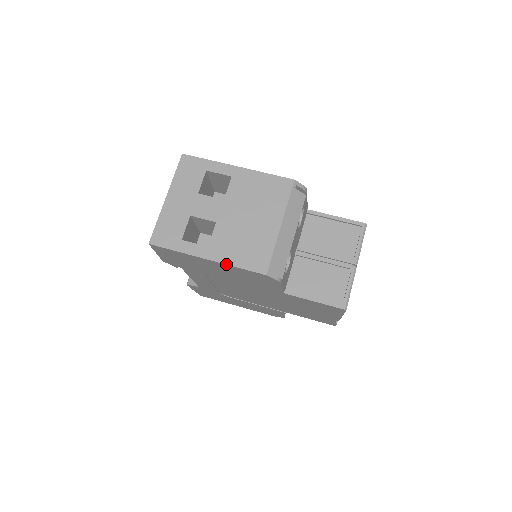
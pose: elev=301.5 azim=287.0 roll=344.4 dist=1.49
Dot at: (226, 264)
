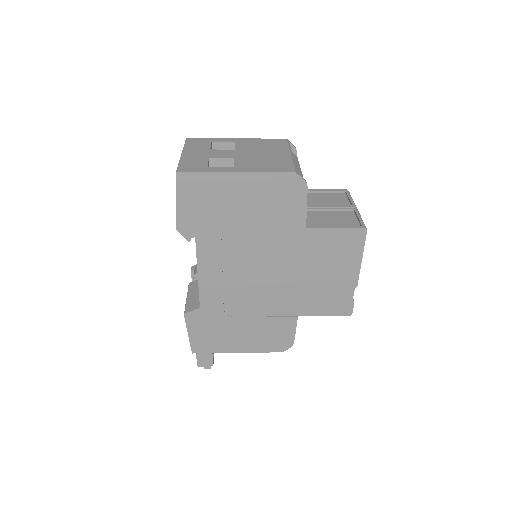
Dot at: (256, 172)
